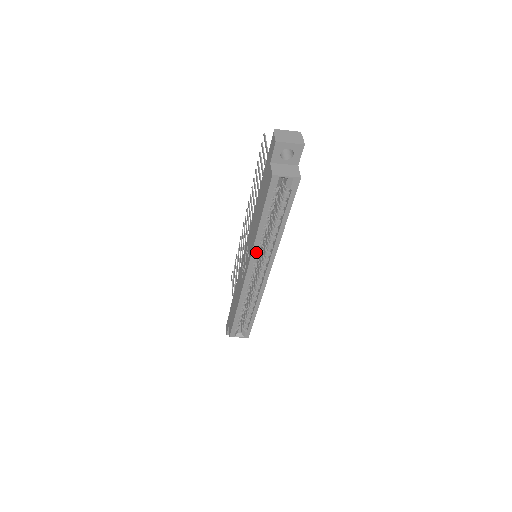
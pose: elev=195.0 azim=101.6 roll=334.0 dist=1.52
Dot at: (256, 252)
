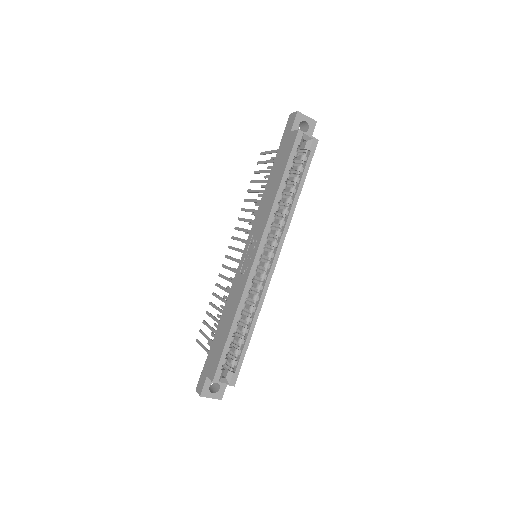
Dot at: (269, 227)
